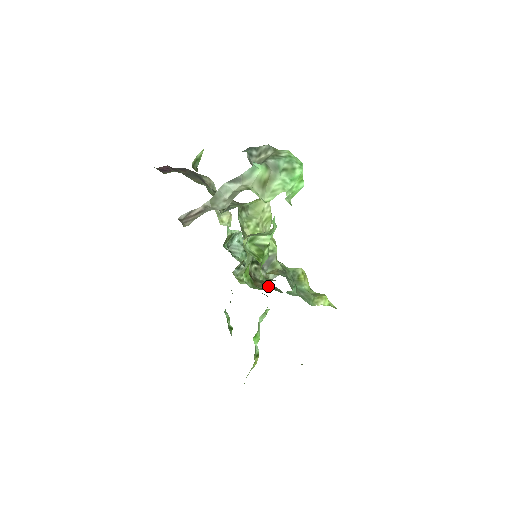
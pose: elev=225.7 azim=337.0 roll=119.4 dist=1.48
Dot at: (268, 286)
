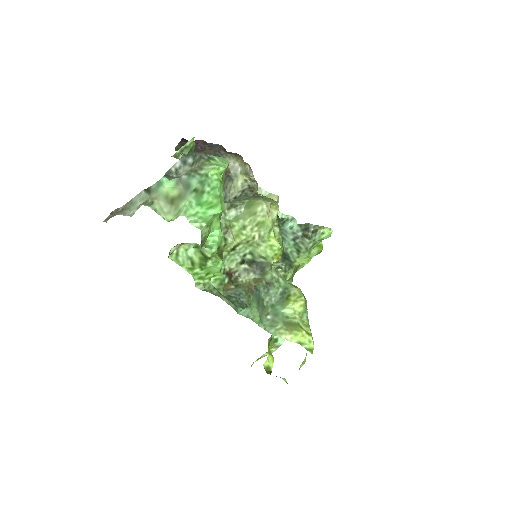
Dot at: (239, 293)
